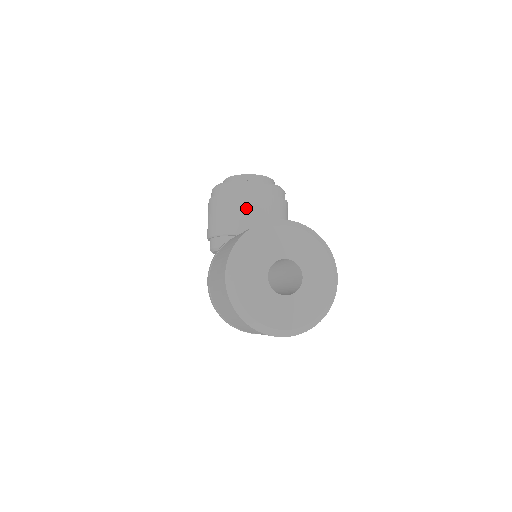
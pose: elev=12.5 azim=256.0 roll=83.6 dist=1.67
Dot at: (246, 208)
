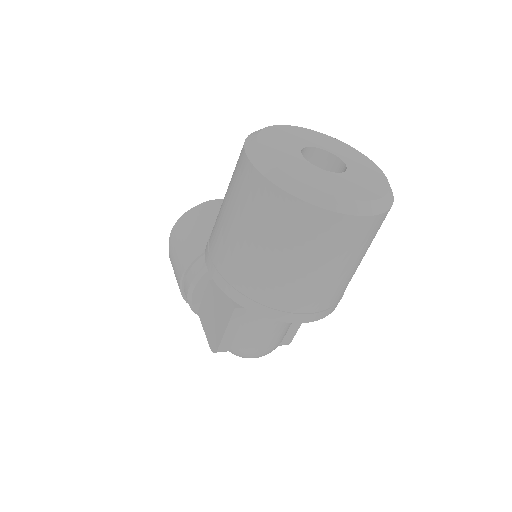
Dot at: occluded
